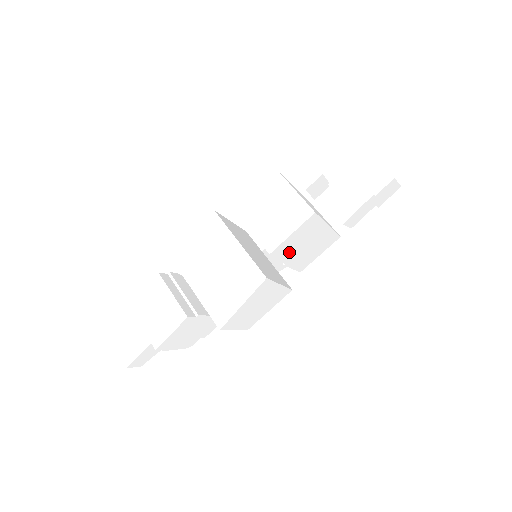
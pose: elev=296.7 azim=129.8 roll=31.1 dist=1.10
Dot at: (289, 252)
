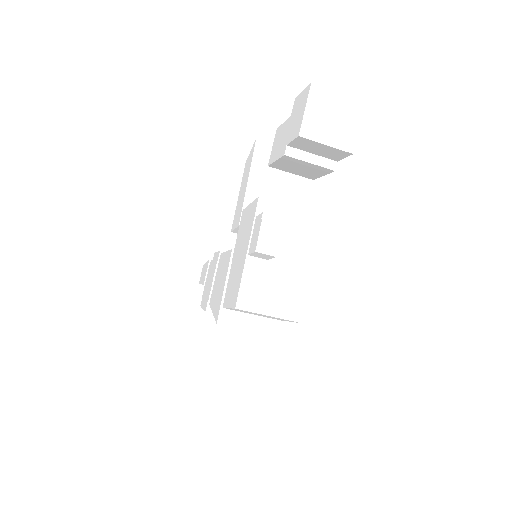
Dot at: occluded
